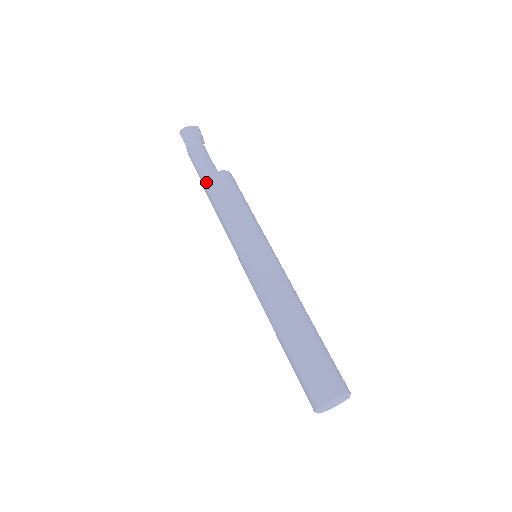
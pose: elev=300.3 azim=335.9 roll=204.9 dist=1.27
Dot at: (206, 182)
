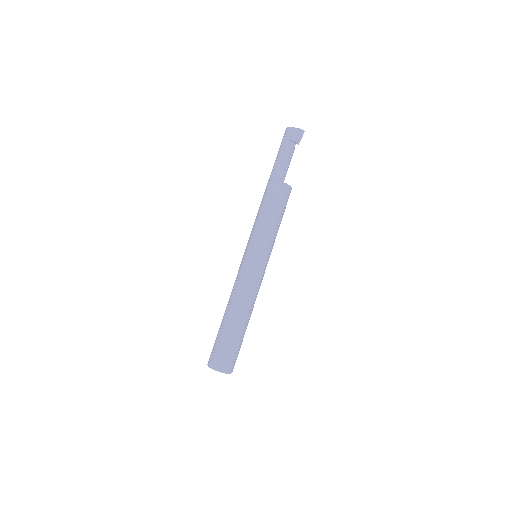
Dot at: occluded
